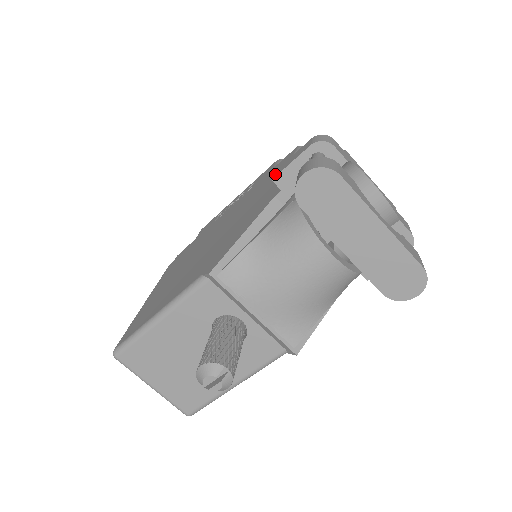
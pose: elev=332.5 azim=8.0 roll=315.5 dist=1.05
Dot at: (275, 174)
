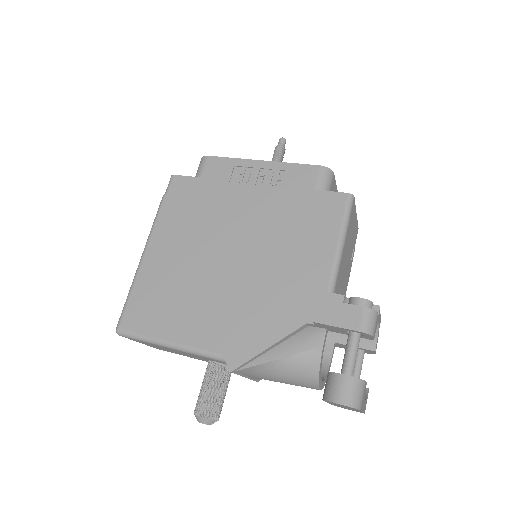
Dot at: (318, 314)
